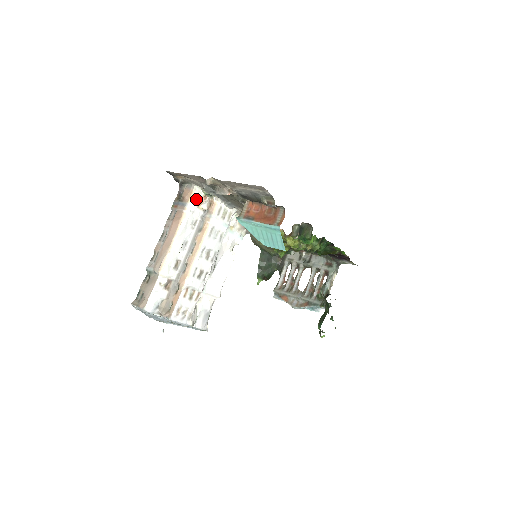
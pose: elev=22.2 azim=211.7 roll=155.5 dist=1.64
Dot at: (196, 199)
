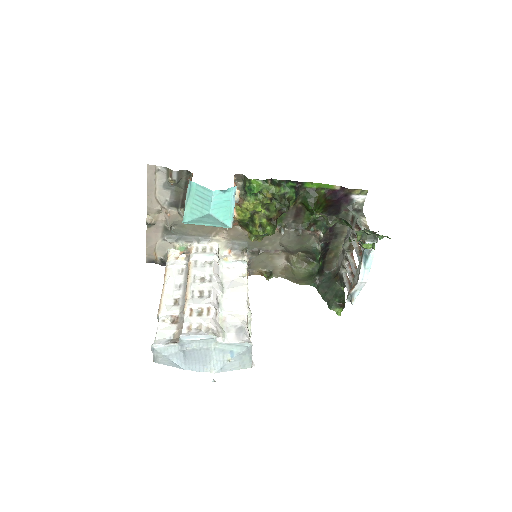
Dot at: (174, 257)
